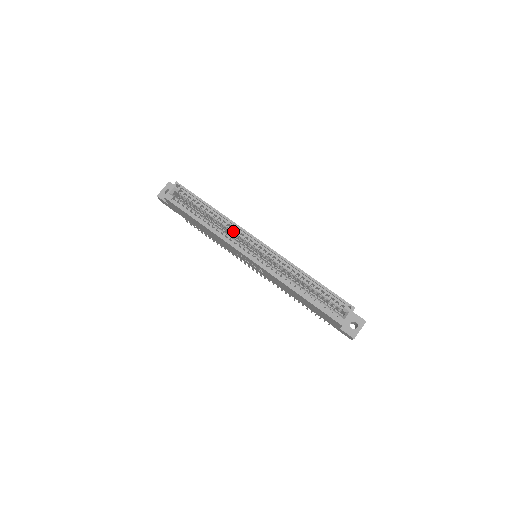
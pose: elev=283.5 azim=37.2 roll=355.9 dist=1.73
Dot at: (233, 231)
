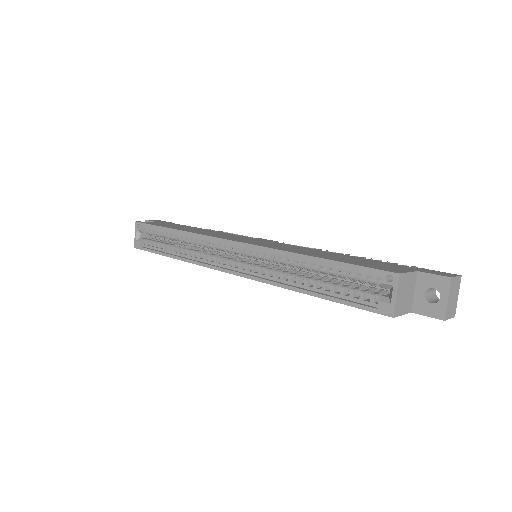
Dot at: (204, 245)
